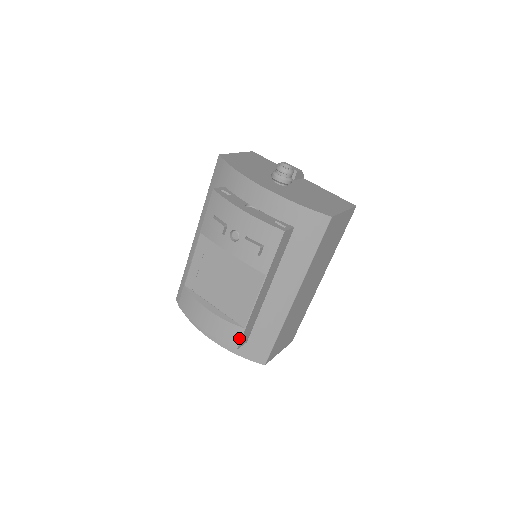
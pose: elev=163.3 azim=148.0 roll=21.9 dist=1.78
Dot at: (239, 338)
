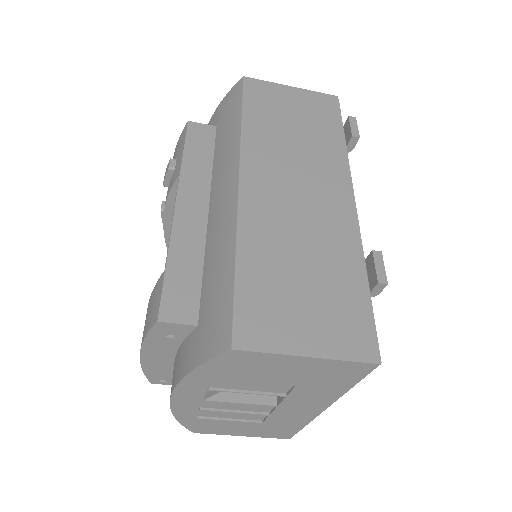
Dot at: (160, 296)
